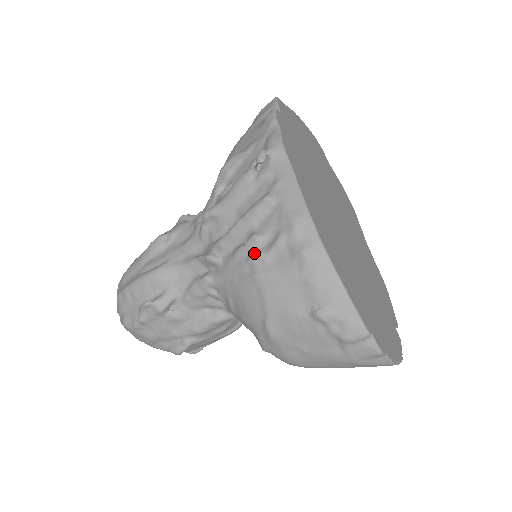
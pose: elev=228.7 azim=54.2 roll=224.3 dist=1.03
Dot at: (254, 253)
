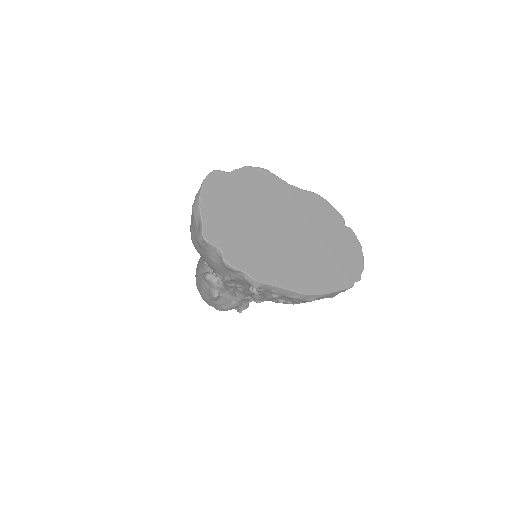
Dot at: (286, 303)
